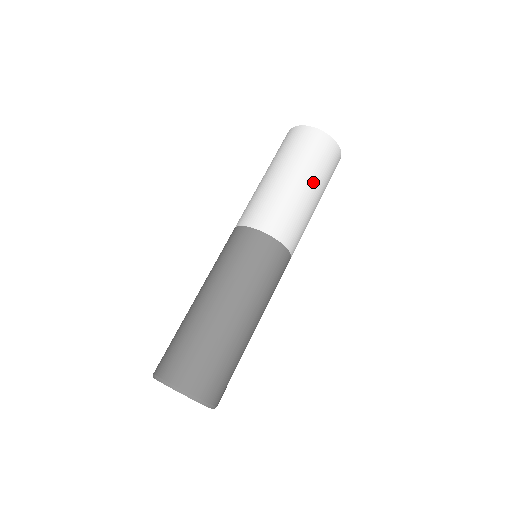
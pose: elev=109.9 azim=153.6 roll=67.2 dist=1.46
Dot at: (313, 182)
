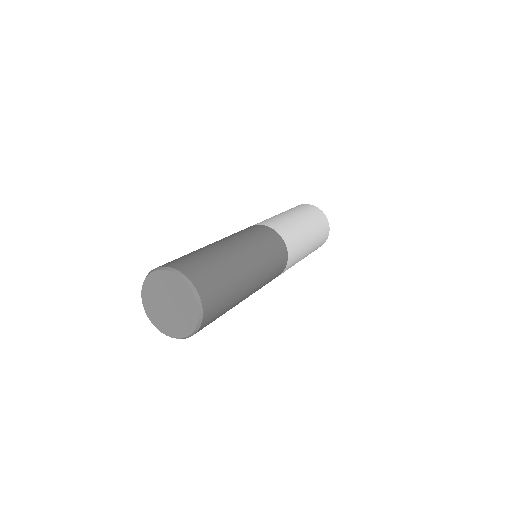
Dot at: (308, 222)
